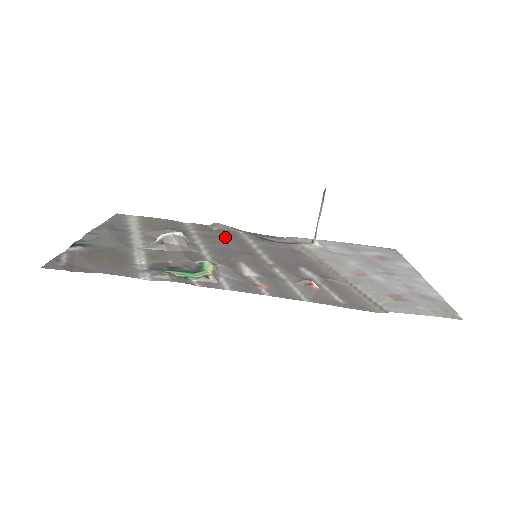
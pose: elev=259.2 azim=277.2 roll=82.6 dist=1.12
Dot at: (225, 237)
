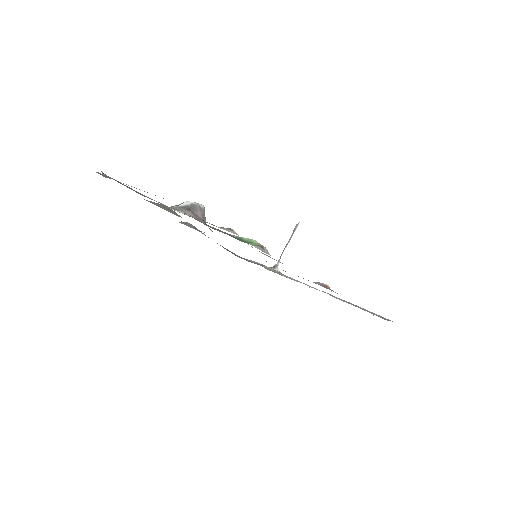
Dot at: occluded
